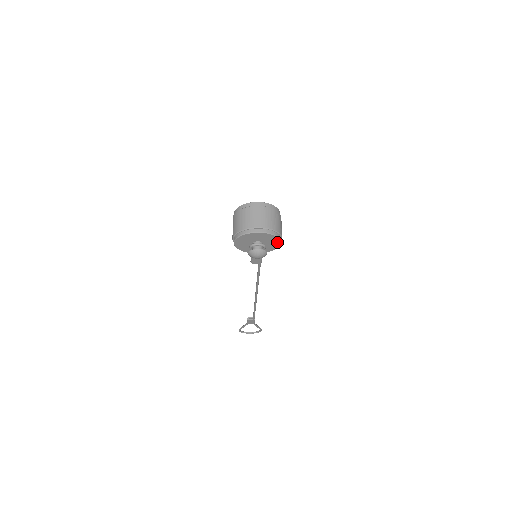
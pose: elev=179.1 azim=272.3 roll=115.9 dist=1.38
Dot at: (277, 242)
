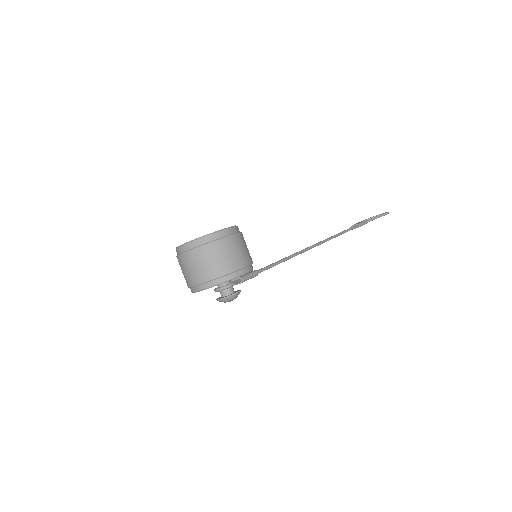
Dot at: (240, 275)
